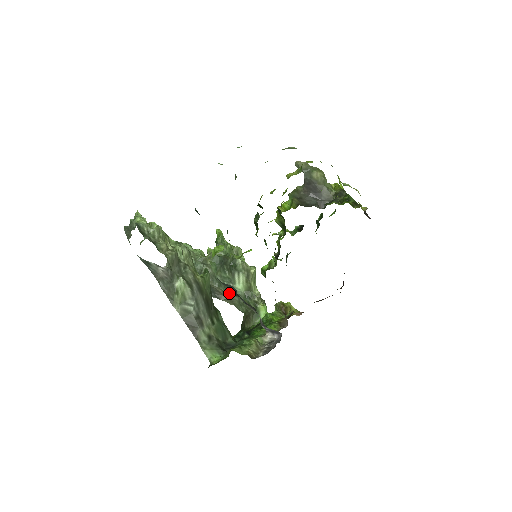
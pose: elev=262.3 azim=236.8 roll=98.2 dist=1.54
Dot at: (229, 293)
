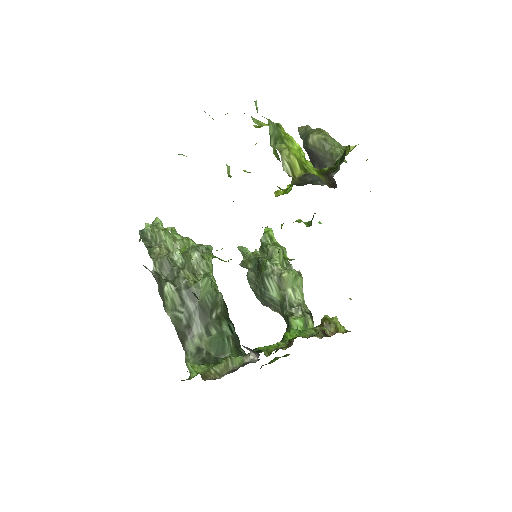
Dot at: (270, 302)
